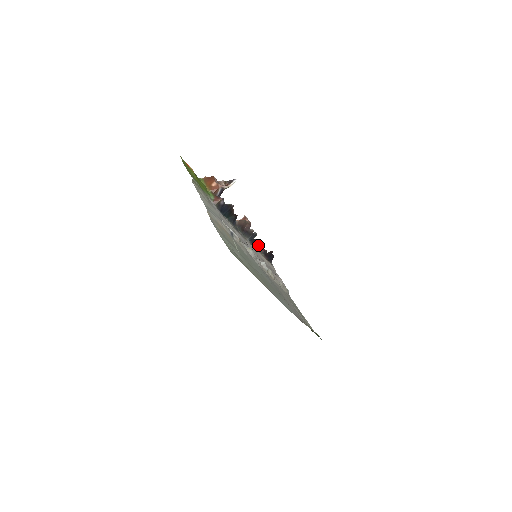
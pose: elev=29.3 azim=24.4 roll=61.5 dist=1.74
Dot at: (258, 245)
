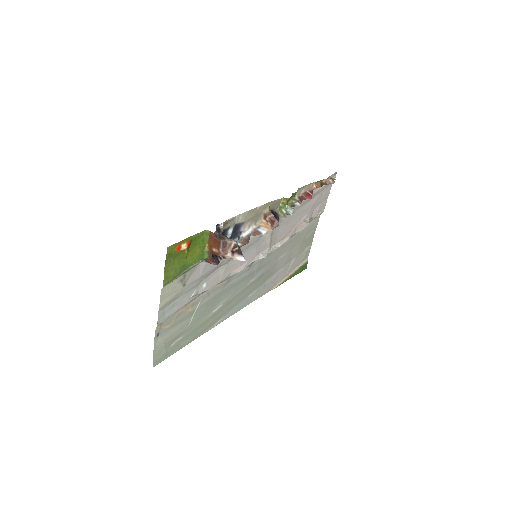
Dot at: (304, 195)
